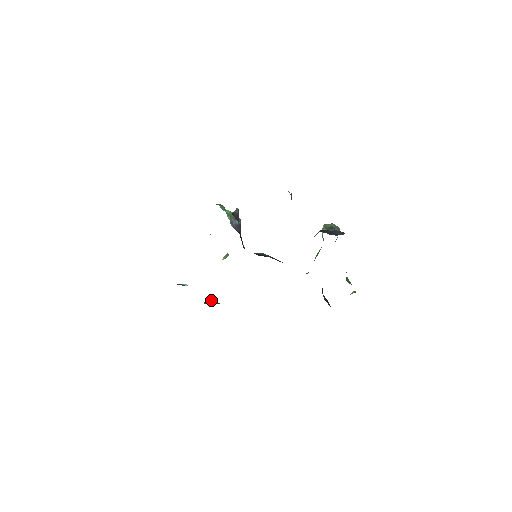
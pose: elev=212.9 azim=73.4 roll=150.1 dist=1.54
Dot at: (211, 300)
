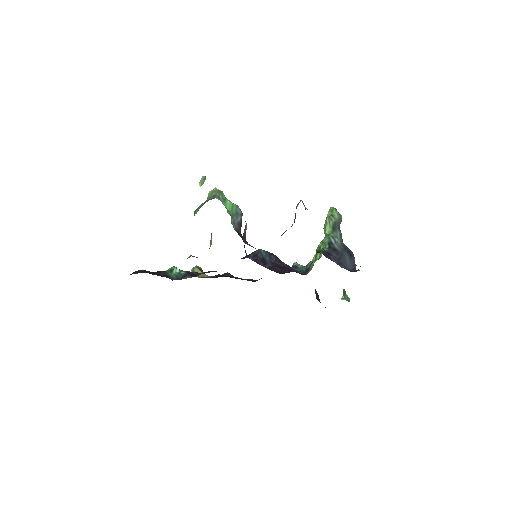
Dot at: (198, 268)
